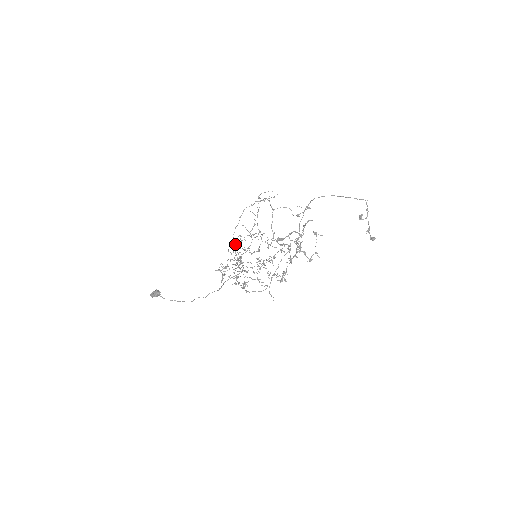
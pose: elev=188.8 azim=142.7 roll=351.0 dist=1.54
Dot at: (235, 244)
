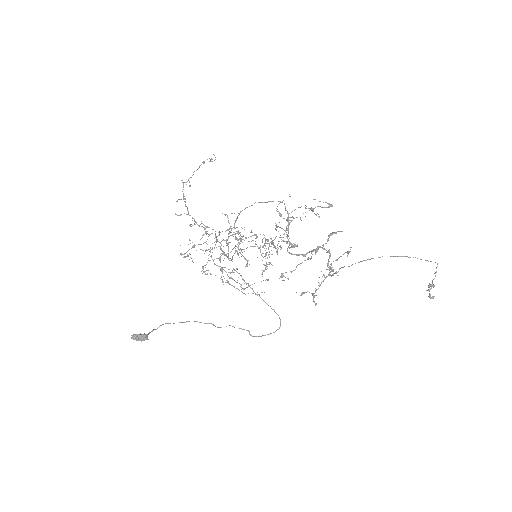
Dot at: occluded
